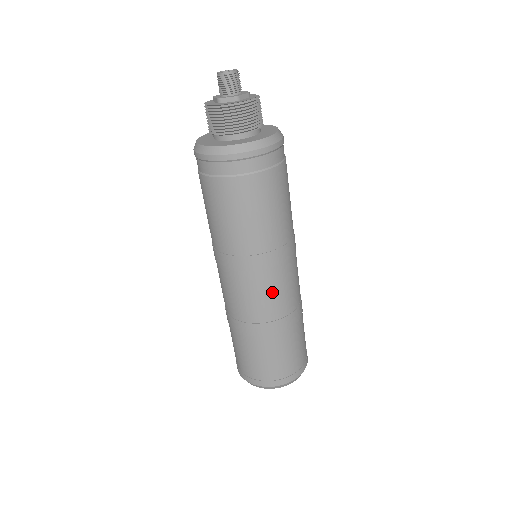
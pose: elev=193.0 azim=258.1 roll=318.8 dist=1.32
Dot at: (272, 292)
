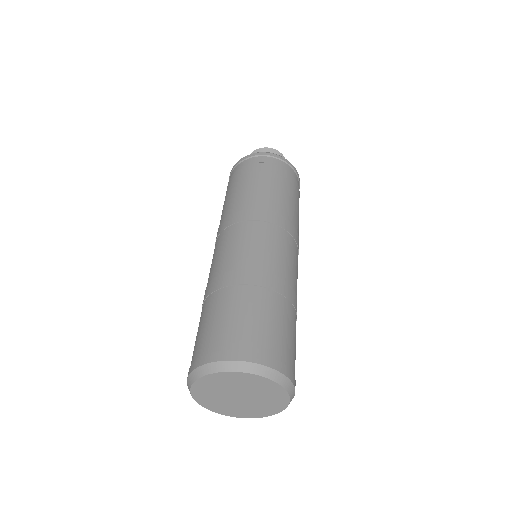
Dot at: (253, 242)
